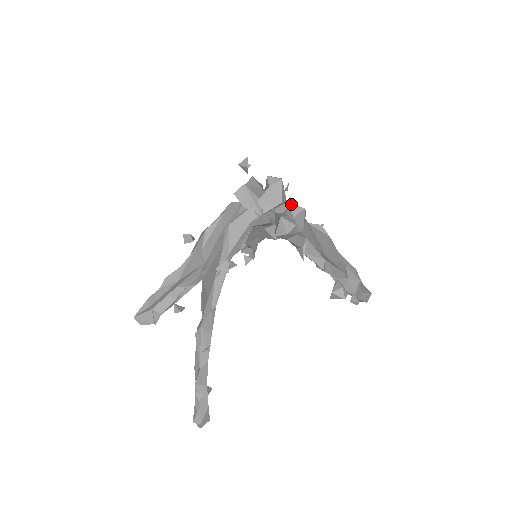
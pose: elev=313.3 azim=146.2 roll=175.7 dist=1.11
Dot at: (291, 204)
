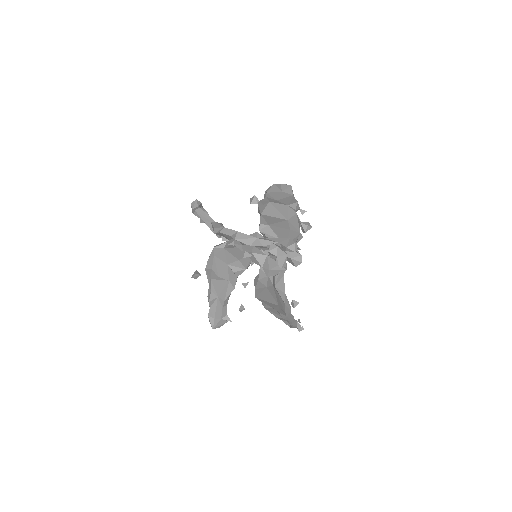
Dot at: (287, 247)
